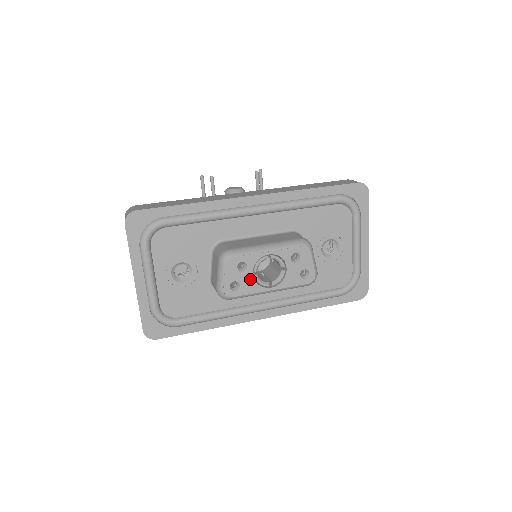
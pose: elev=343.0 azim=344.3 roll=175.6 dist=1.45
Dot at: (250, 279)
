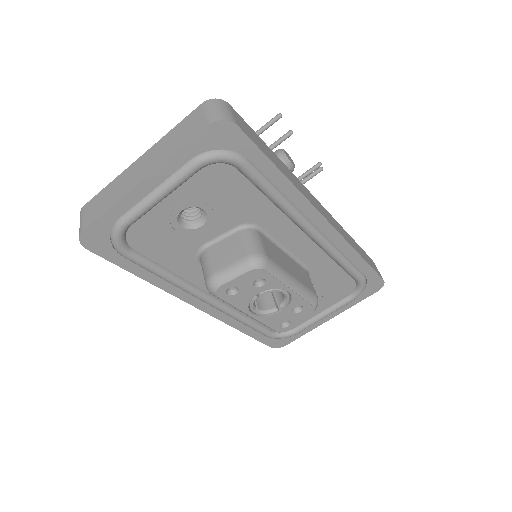
Dot at: (250, 296)
